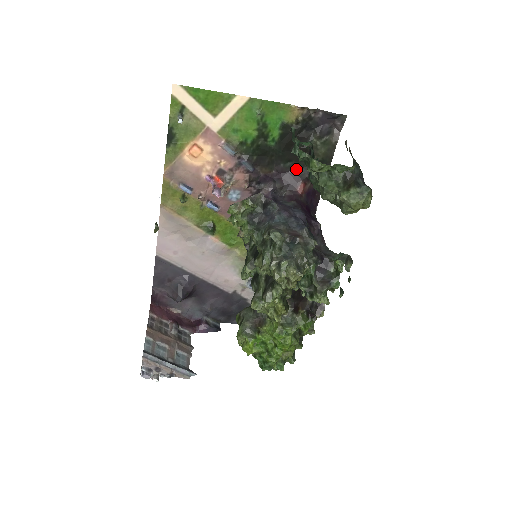
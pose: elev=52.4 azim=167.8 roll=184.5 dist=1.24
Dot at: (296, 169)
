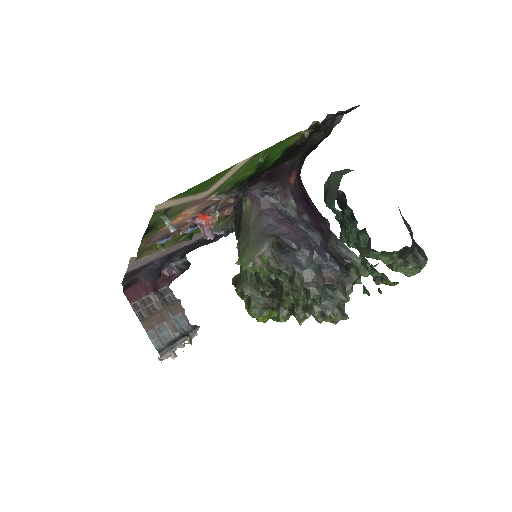
Dot at: (287, 162)
